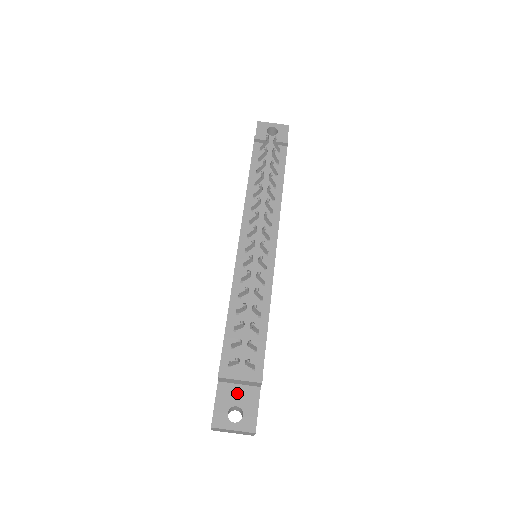
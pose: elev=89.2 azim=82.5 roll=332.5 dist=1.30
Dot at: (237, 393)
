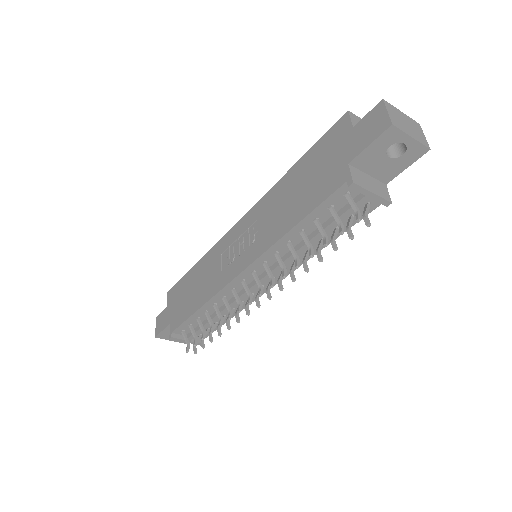
Dot at: occluded
